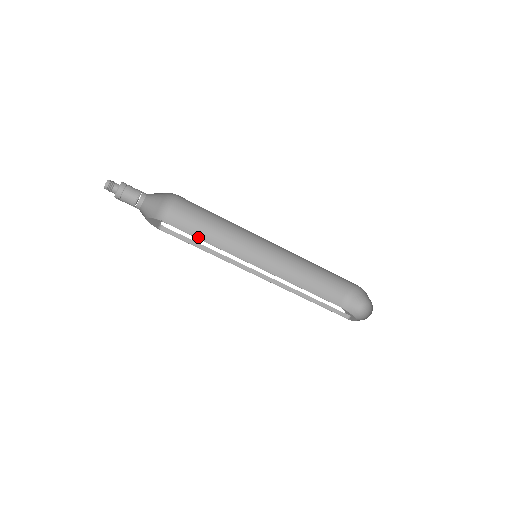
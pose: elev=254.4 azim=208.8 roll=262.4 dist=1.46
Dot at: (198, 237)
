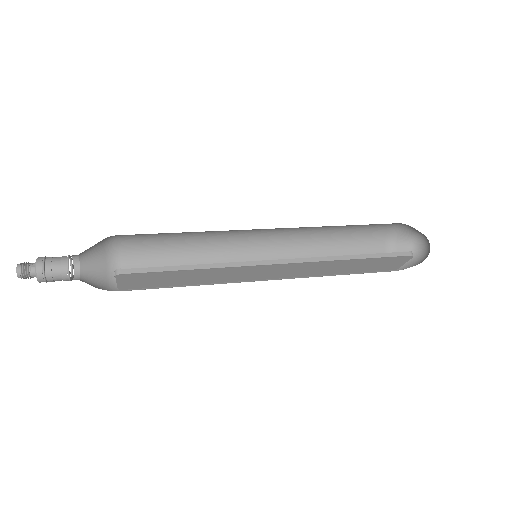
Dot at: (176, 286)
